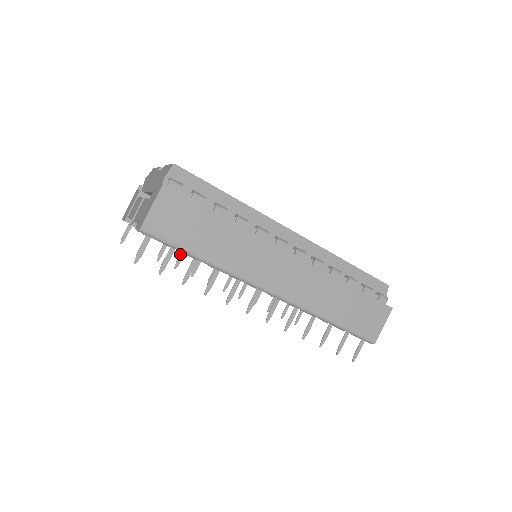
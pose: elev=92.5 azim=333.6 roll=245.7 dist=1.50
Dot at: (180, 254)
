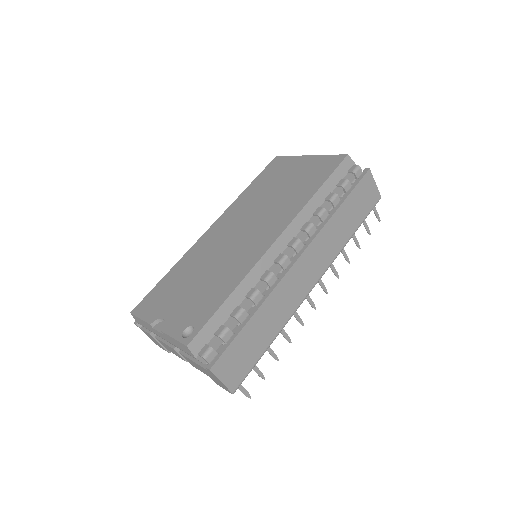
Dot at: occluded
